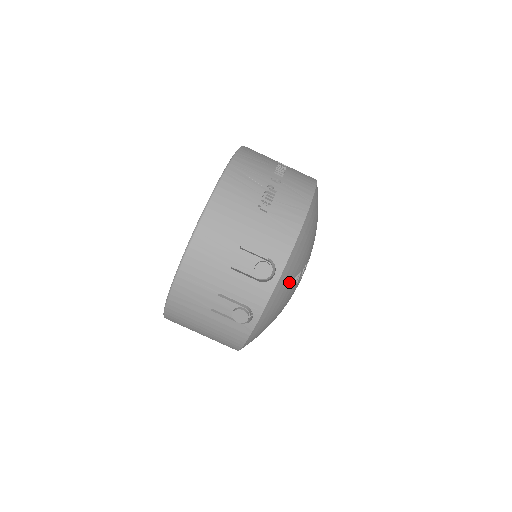
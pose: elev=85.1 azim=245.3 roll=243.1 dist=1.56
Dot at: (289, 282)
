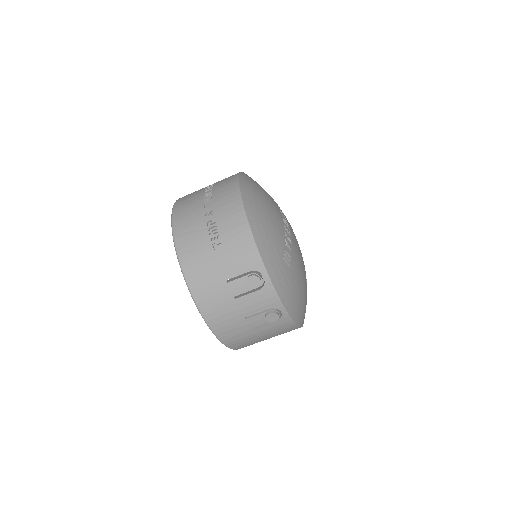
Dot at: (281, 267)
